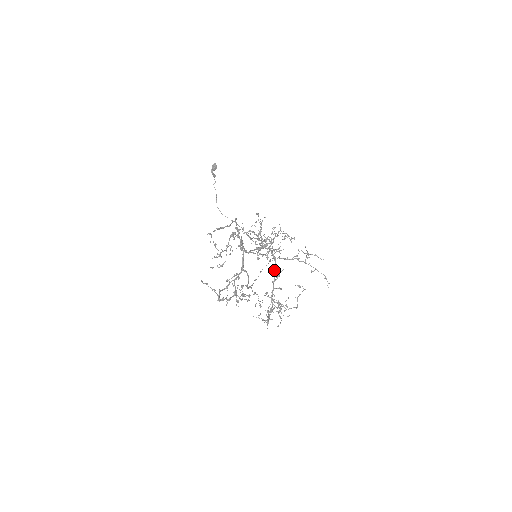
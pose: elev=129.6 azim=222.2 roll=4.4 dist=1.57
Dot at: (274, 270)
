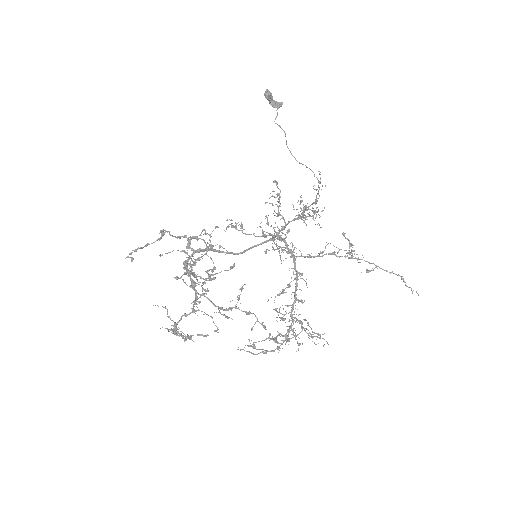
Dot at: (293, 272)
